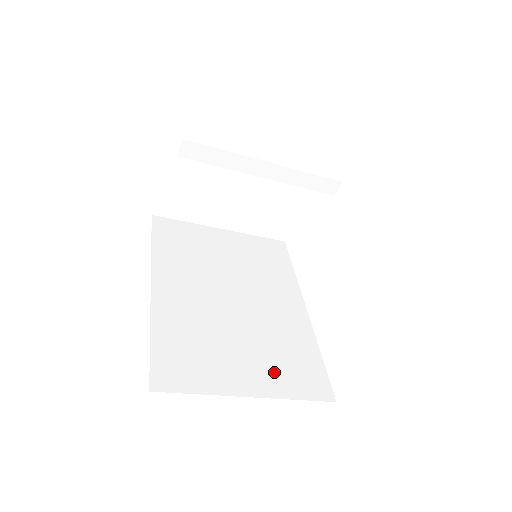
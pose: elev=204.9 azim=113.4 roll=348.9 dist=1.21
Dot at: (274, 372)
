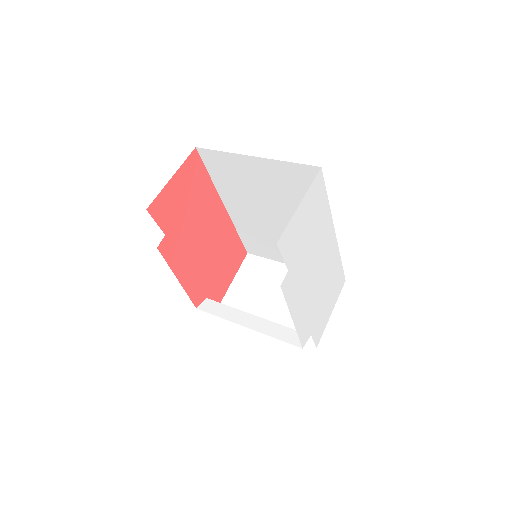
Dot at: occluded
